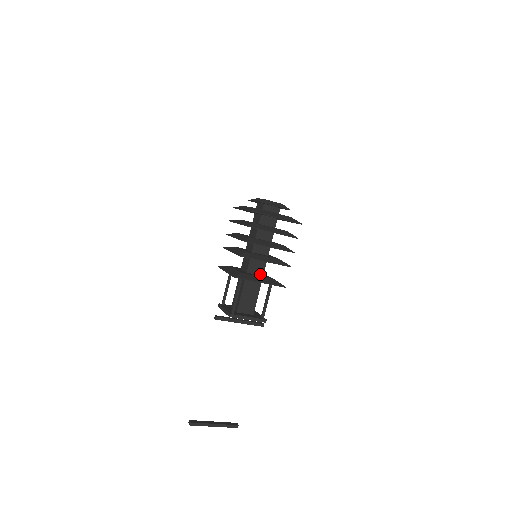
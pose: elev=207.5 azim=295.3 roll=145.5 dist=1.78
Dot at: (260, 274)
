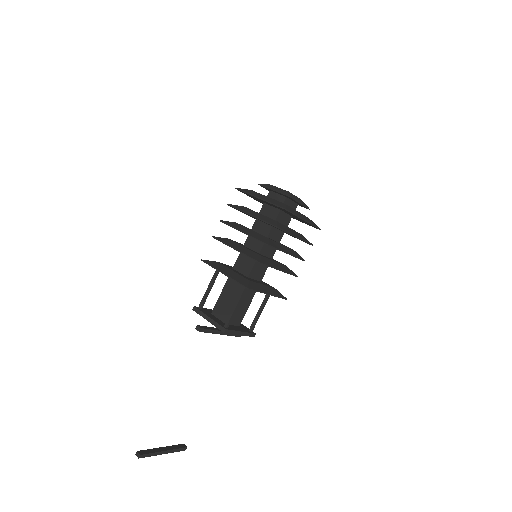
Dot at: (259, 279)
